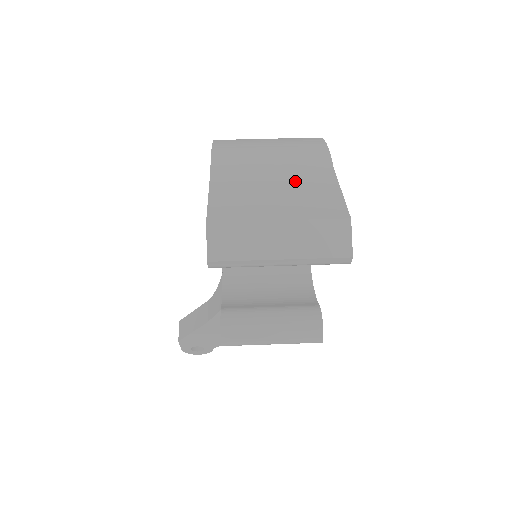
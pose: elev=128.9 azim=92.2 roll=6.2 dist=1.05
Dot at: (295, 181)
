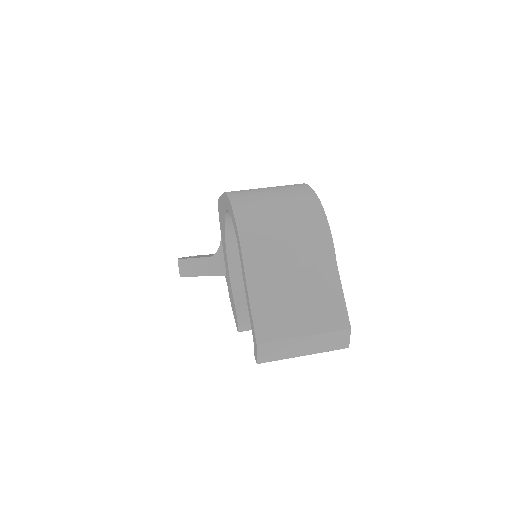
Dot at: (310, 285)
